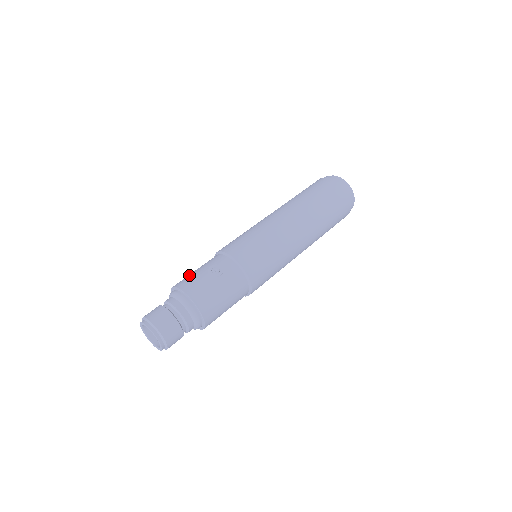
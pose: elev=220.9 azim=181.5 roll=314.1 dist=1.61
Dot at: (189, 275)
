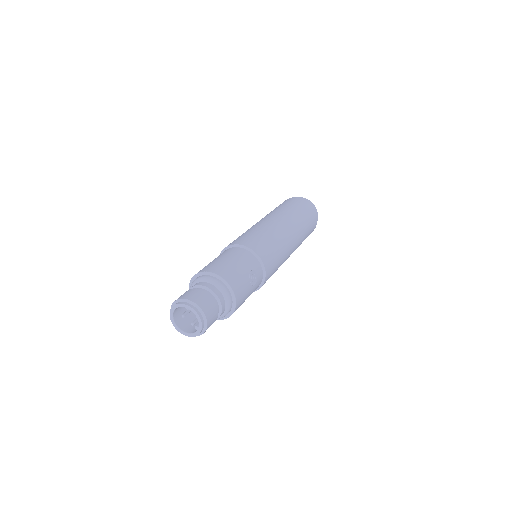
Dot at: (234, 269)
